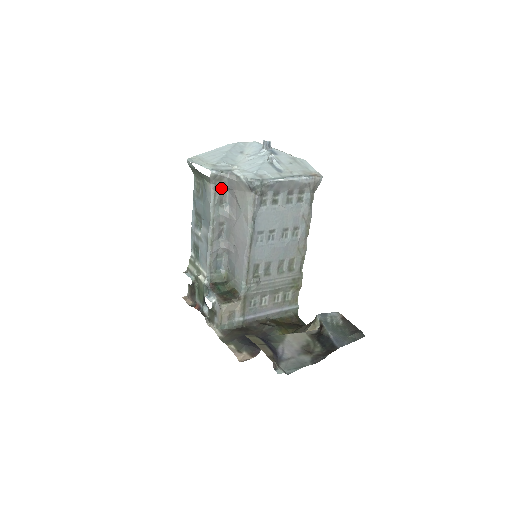
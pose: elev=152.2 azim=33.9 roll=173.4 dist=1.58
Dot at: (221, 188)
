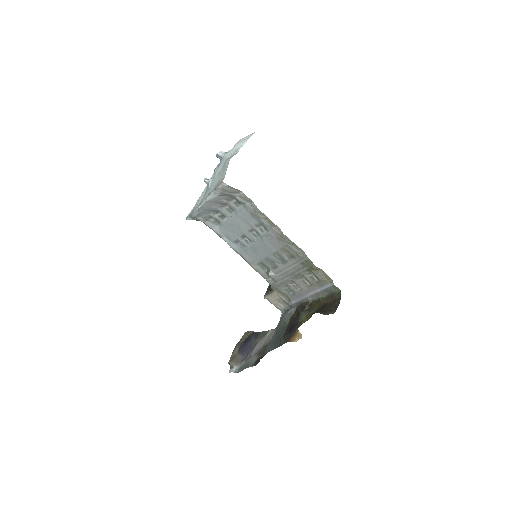
Dot at: occluded
